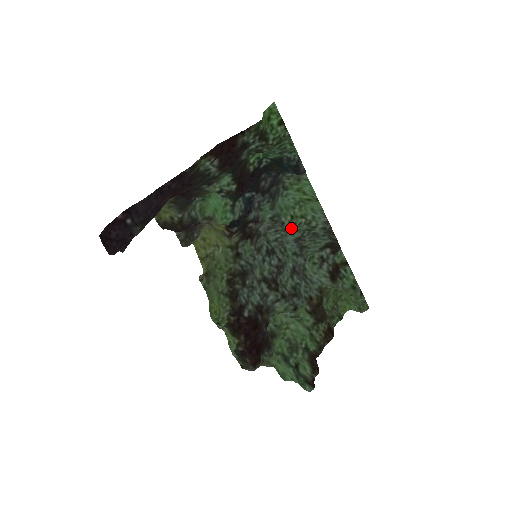
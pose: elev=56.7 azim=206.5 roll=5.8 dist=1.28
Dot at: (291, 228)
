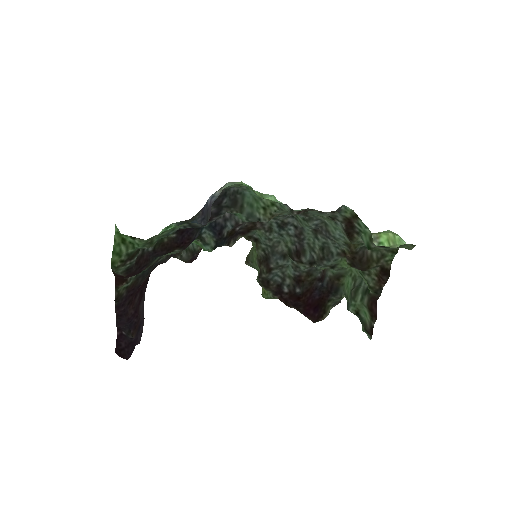
Dot at: (270, 218)
